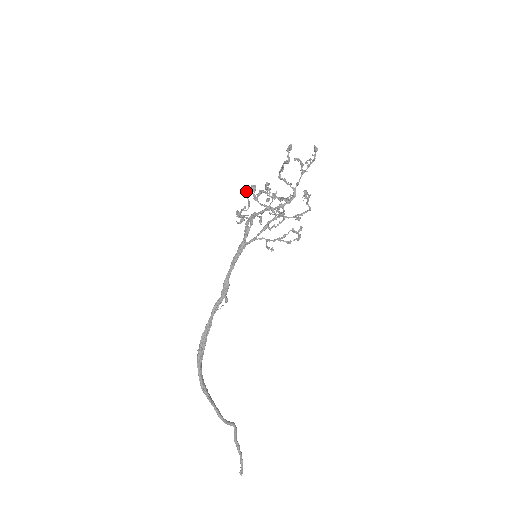
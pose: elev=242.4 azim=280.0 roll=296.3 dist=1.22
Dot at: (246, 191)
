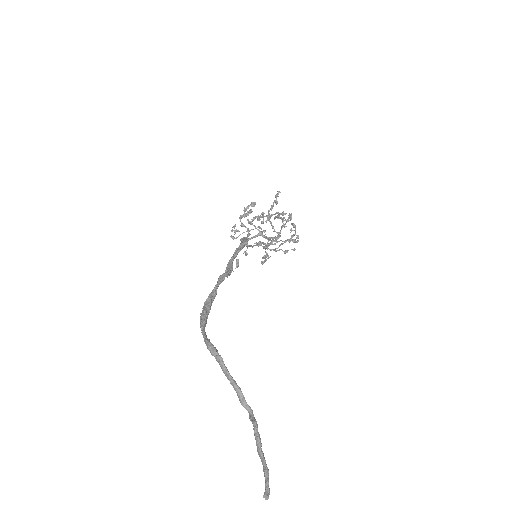
Dot at: (246, 207)
